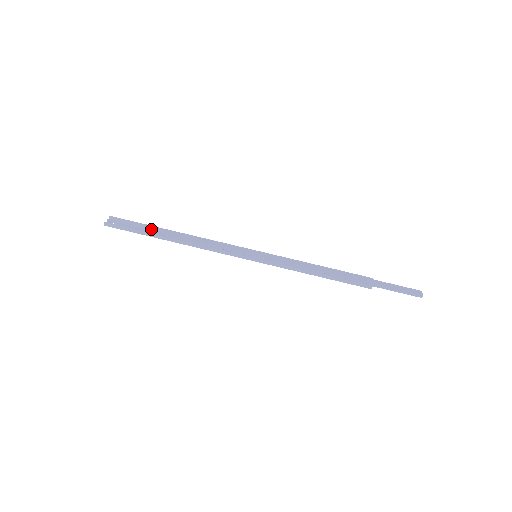
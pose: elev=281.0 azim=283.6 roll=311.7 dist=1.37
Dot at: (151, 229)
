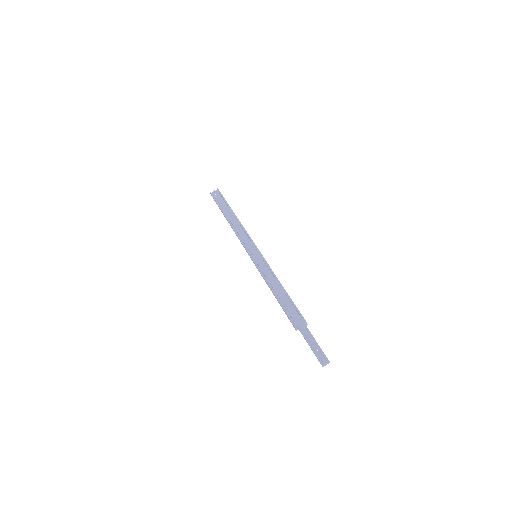
Dot at: (227, 206)
